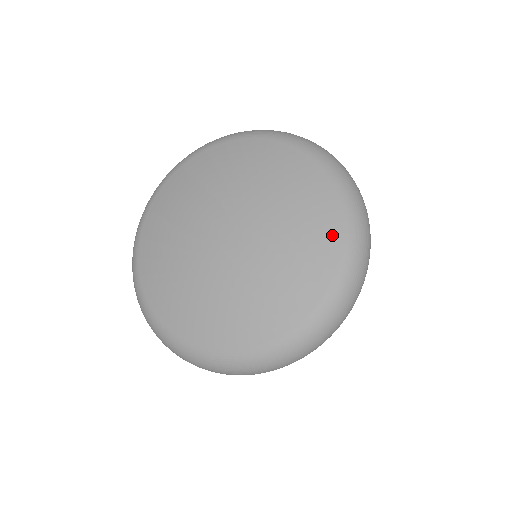
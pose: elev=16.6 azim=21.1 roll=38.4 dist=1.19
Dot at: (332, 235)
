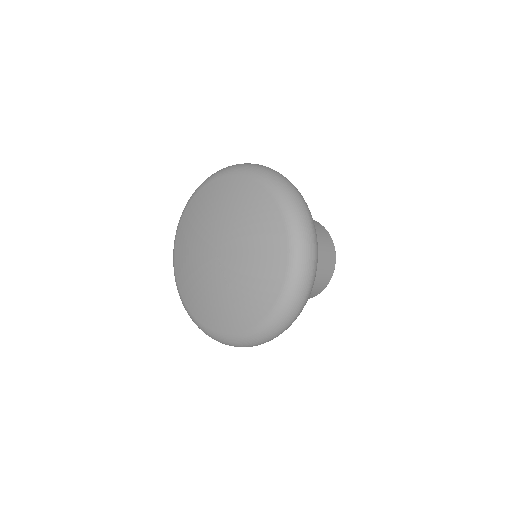
Dot at: (270, 296)
